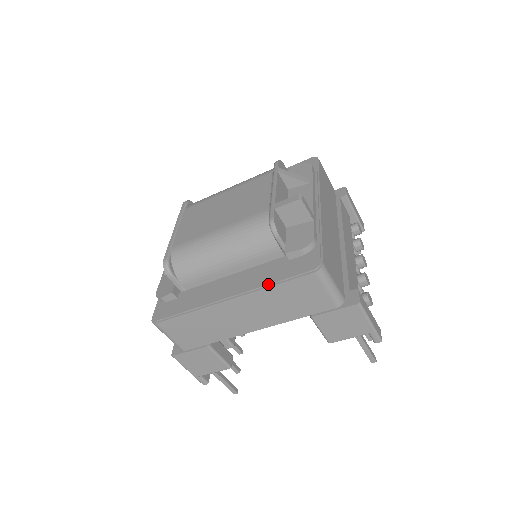
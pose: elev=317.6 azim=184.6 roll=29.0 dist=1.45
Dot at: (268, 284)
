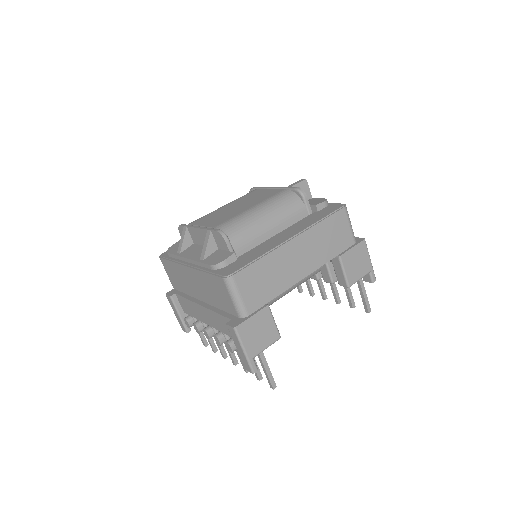
Dot at: (317, 221)
